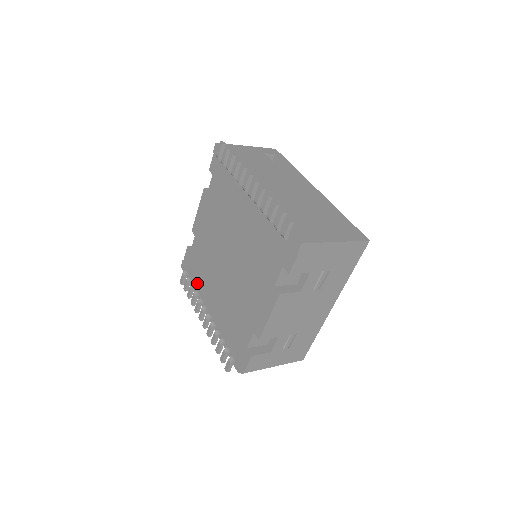
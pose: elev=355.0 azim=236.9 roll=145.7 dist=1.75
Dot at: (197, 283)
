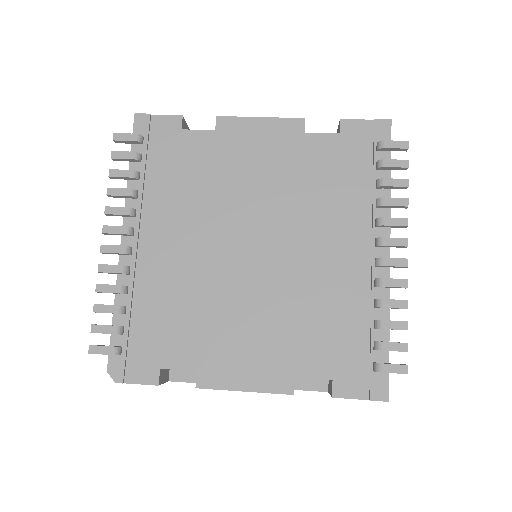
Dot at: (147, 180)
